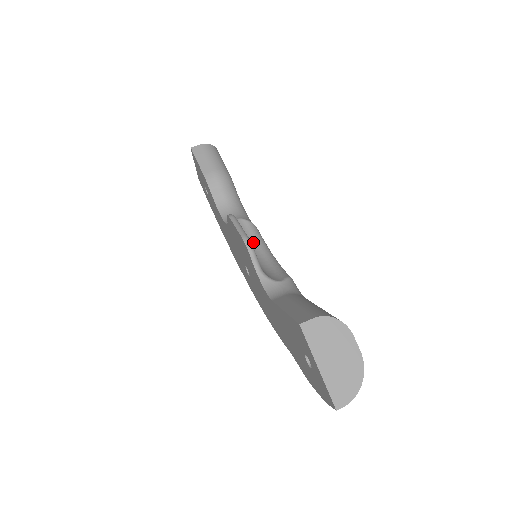
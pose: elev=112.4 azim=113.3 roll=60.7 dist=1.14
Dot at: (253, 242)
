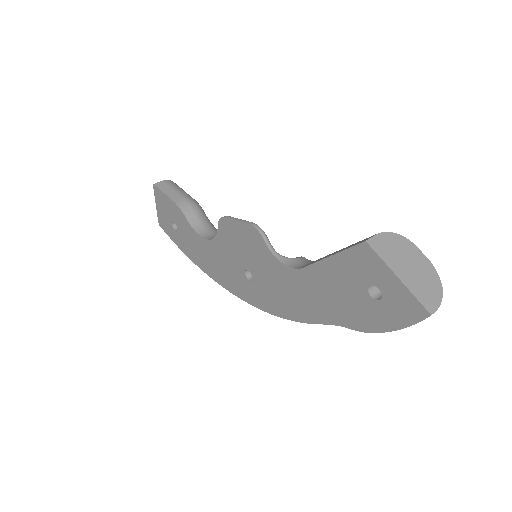
Dot at: occluded
